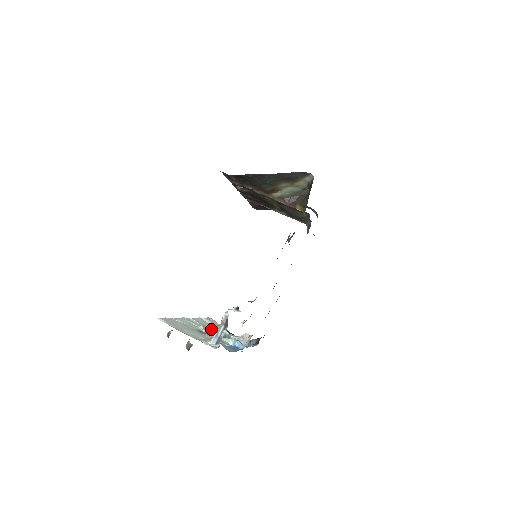
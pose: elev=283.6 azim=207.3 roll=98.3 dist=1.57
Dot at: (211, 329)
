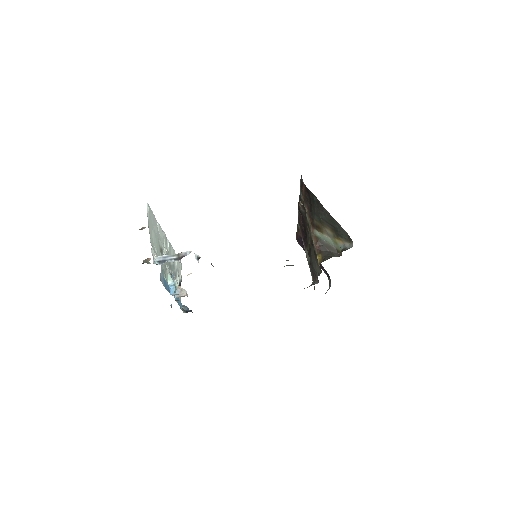
Dot at: (171, 263)
